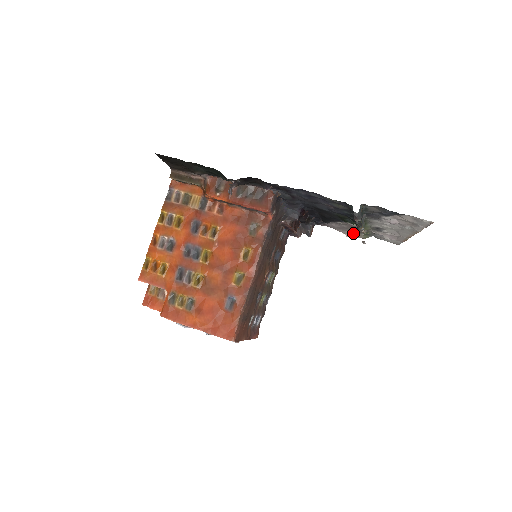
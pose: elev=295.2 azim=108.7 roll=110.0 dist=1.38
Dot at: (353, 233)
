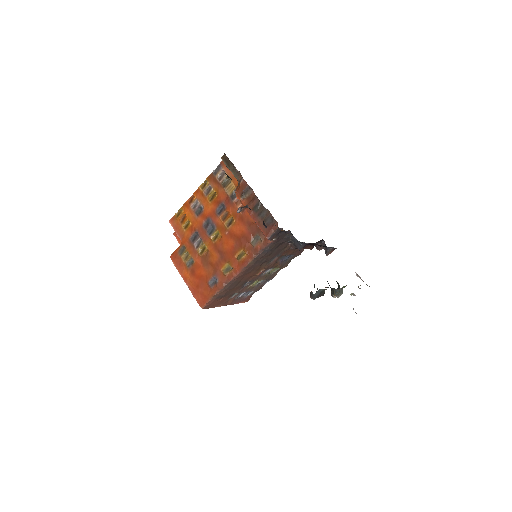
Dot at: (360, 277)
